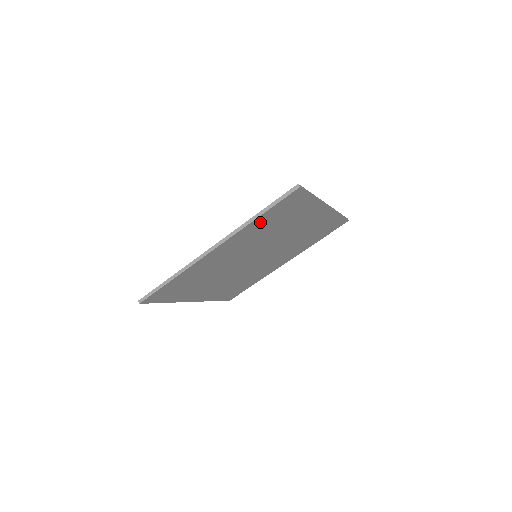
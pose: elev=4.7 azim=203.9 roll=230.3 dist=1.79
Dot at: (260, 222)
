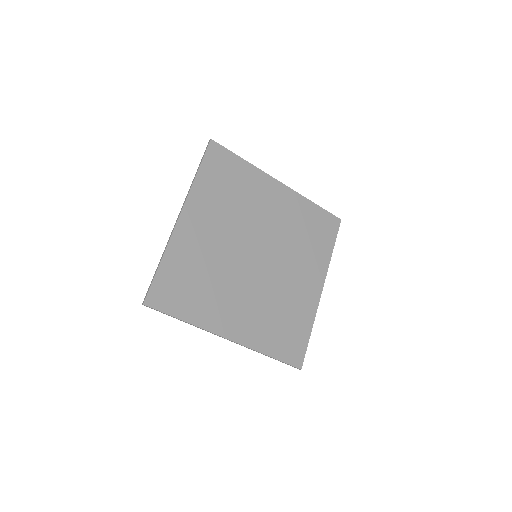
Dot at: (206, 183)
